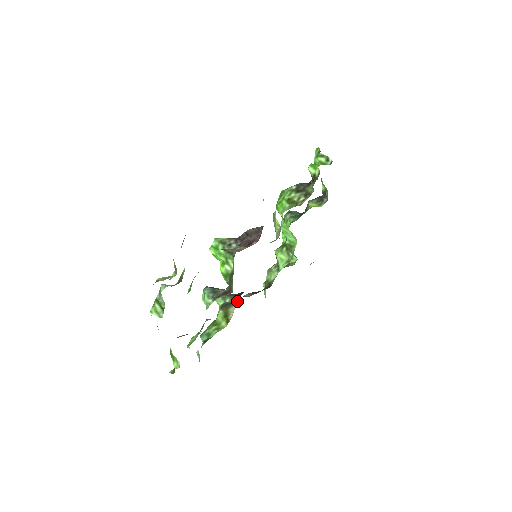
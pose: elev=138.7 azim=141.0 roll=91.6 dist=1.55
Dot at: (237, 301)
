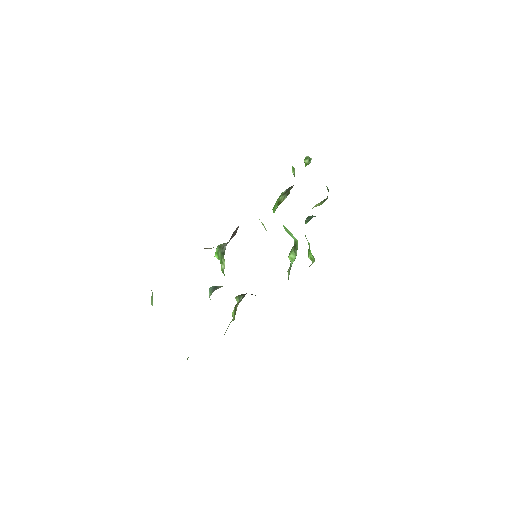
Dot at: (243, 297)
